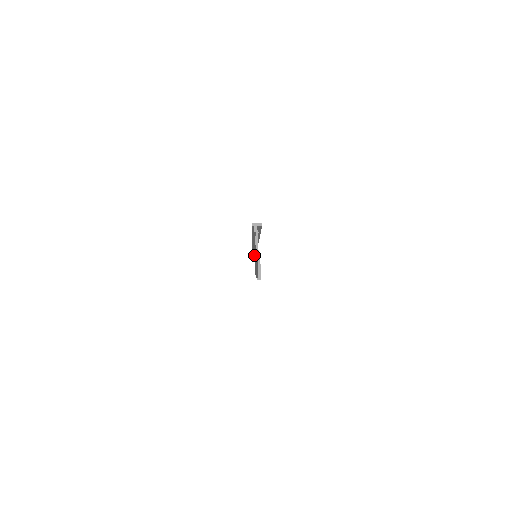
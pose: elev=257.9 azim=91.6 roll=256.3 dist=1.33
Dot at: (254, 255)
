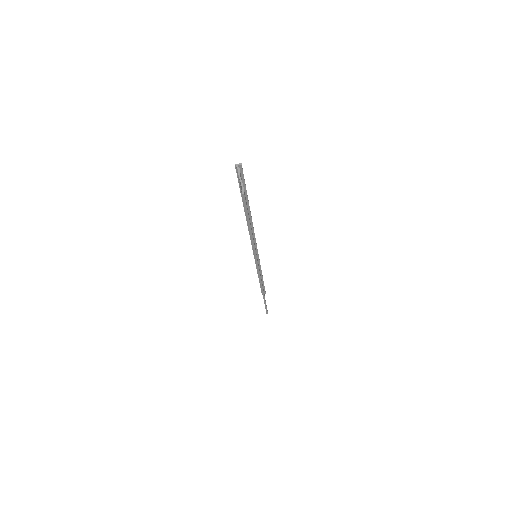
Dot at: occluded
